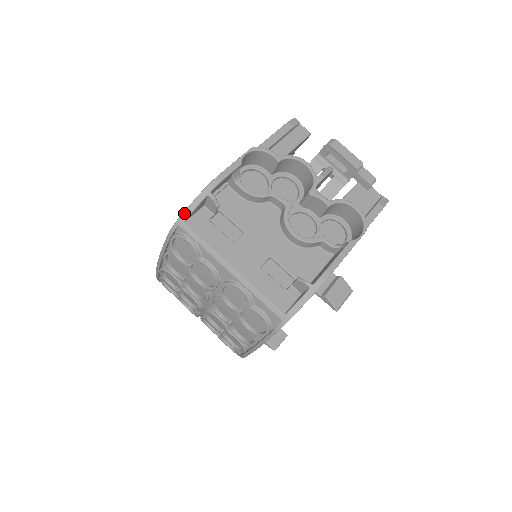
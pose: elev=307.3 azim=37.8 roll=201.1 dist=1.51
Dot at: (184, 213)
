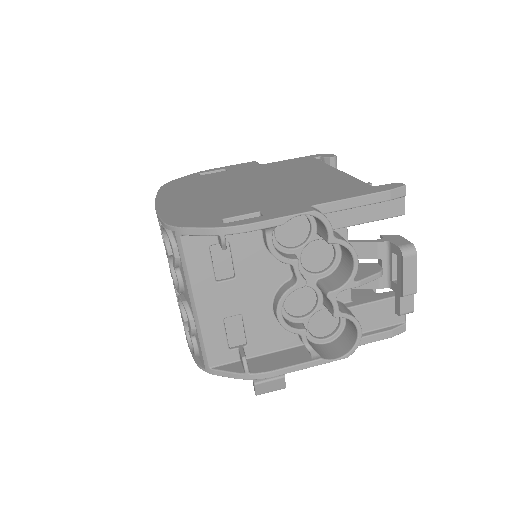
Dot at: (186, 229)
